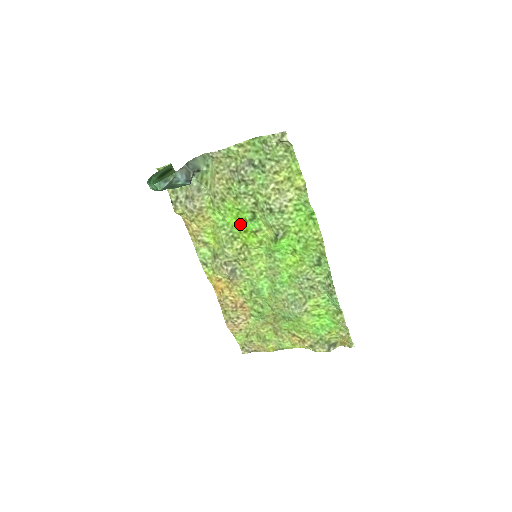
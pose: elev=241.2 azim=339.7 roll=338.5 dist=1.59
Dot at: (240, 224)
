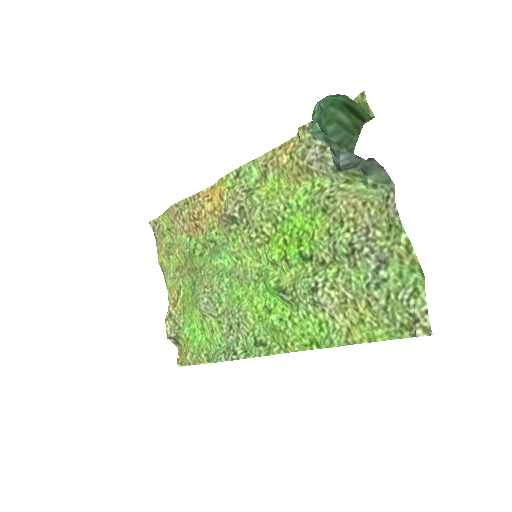
Dot at: (295, 234)
